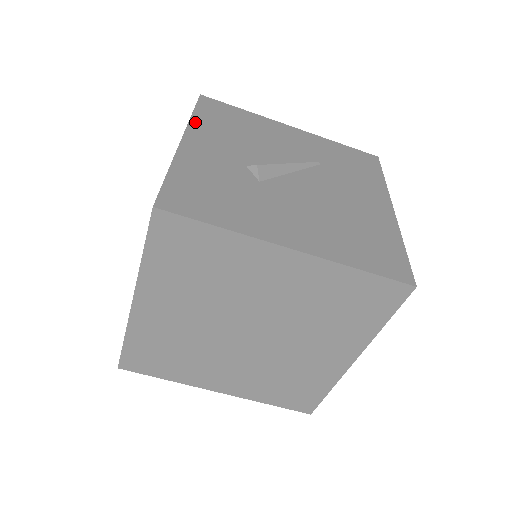
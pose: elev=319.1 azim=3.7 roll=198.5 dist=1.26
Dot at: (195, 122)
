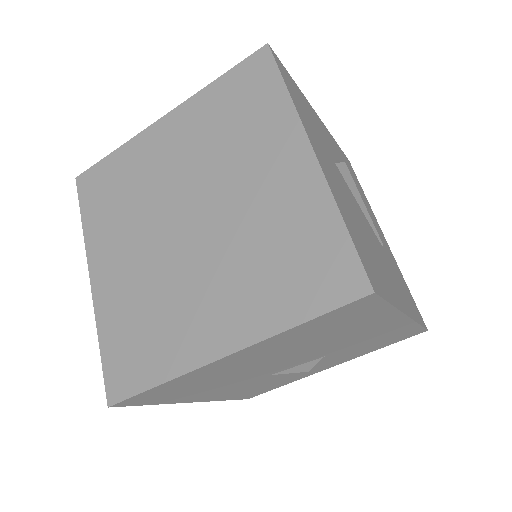
Dot at: (333, 138)
